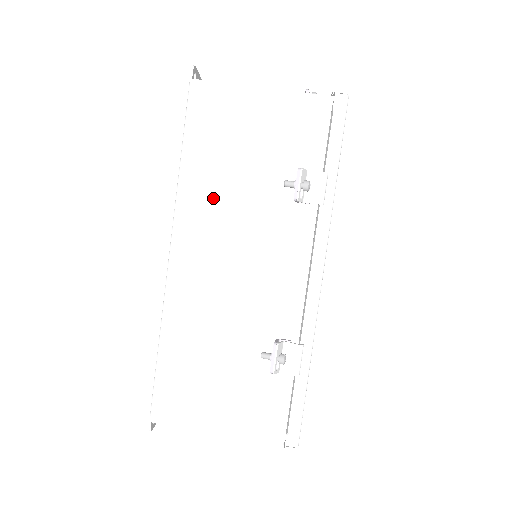
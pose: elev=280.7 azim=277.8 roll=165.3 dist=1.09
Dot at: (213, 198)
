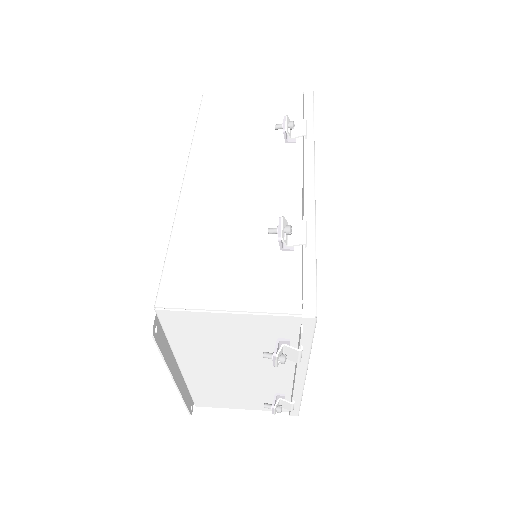
Dot at: (220, 145)
